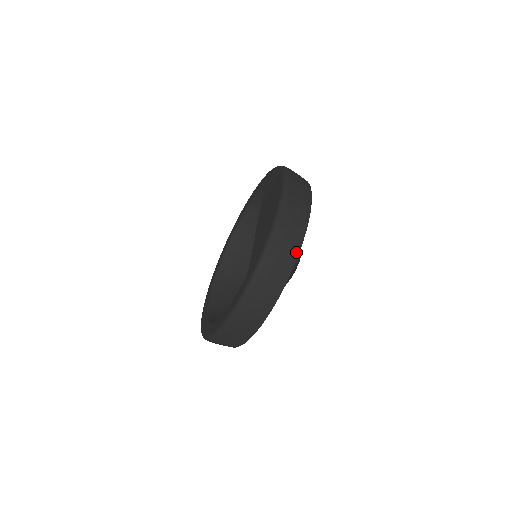
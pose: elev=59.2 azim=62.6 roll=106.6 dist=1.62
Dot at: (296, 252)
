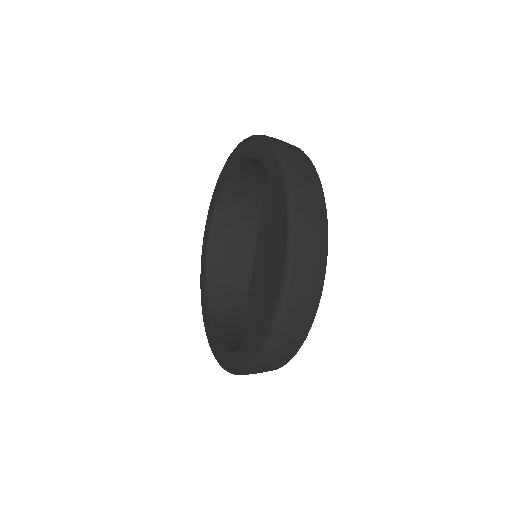
Dot at: (296, 350)
